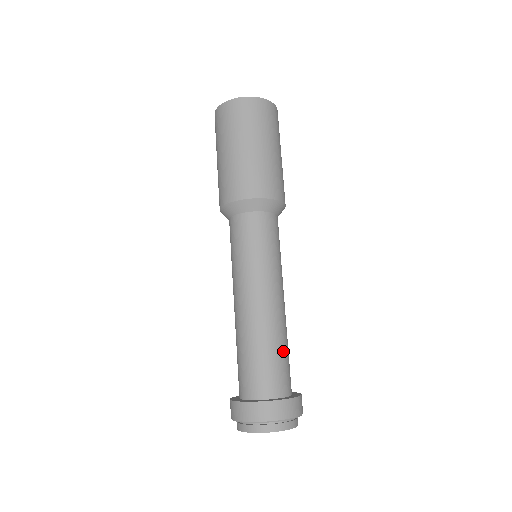
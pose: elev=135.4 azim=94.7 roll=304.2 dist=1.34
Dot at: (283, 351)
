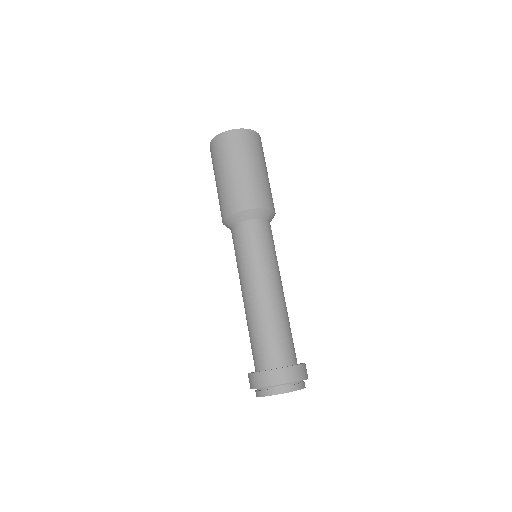
Dot at: (288, 329)
